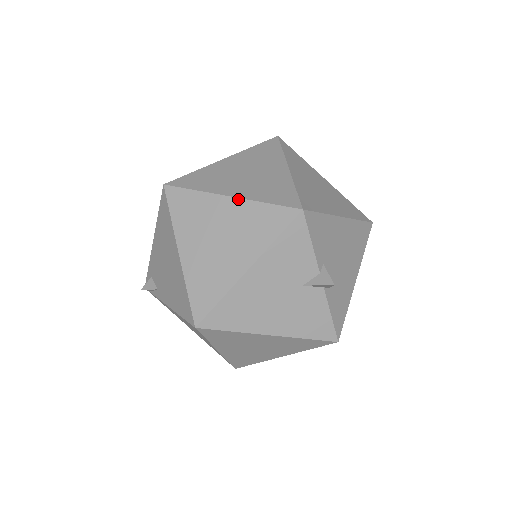
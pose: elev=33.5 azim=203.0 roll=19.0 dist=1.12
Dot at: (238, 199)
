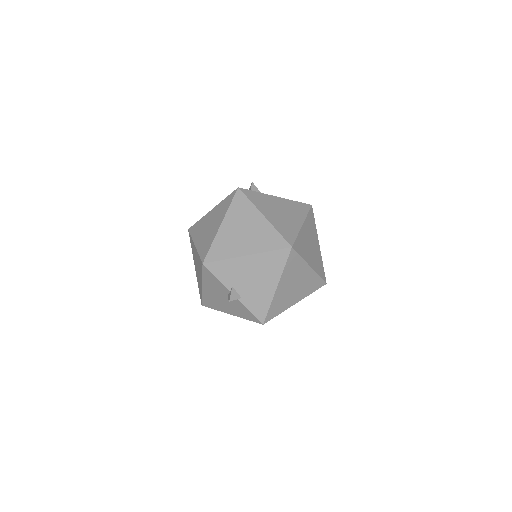
Dot at: (196, 248)
